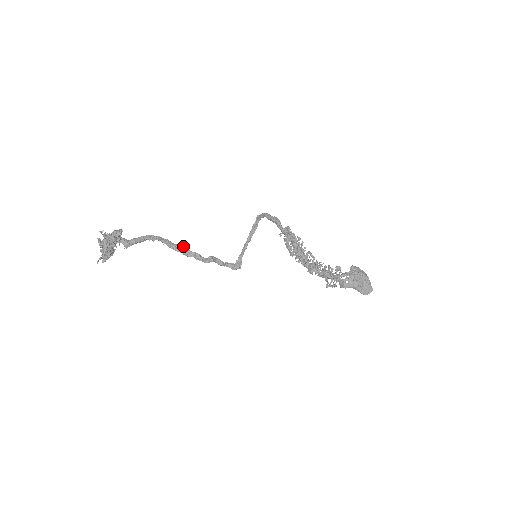
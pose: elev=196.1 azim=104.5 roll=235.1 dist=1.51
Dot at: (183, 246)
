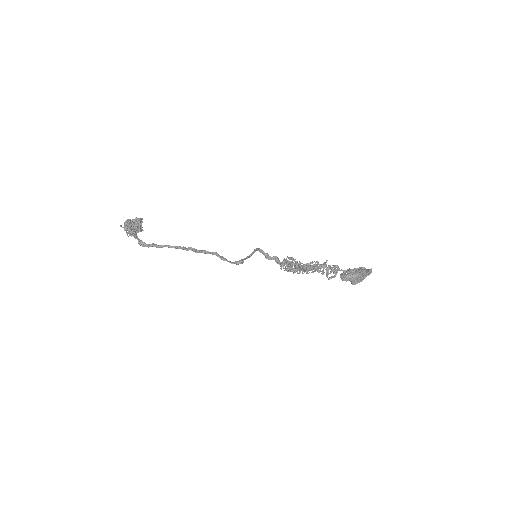
Dot at: (192, 248)
